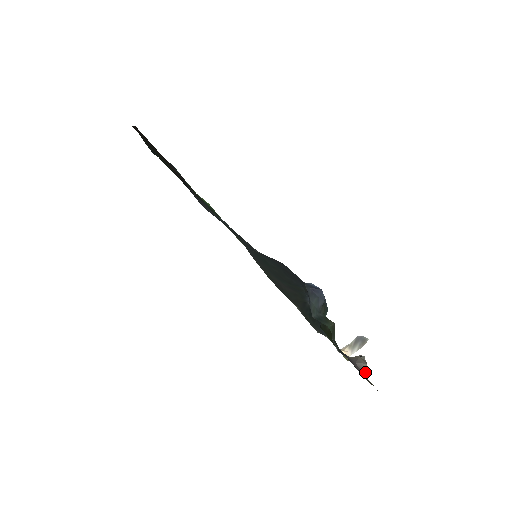
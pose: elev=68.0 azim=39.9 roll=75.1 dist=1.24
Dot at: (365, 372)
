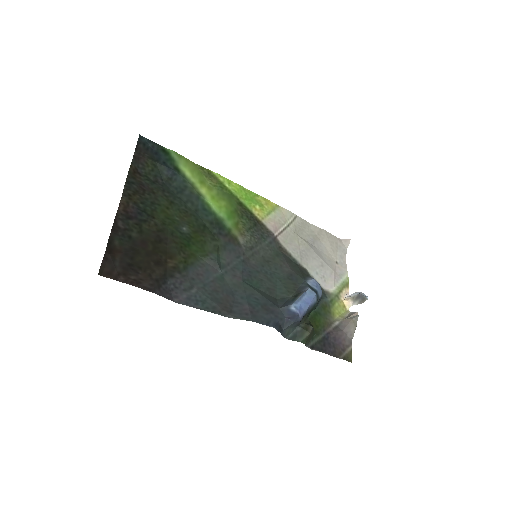
Dot at: (351, 336)
